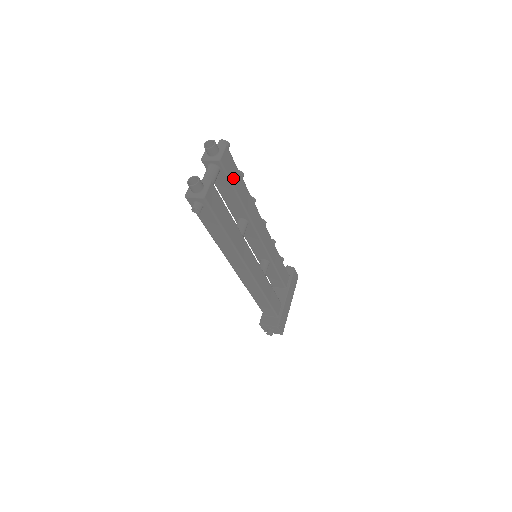
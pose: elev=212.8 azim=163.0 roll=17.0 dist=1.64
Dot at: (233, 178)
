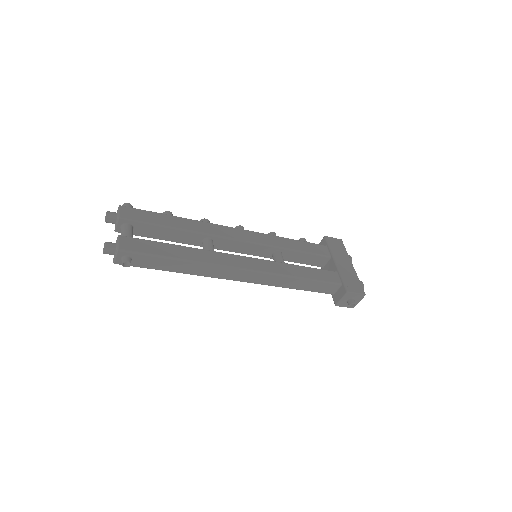
Dot at: (150, 220)
